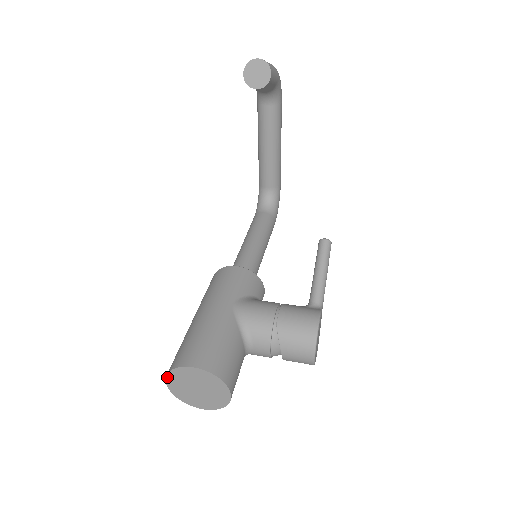
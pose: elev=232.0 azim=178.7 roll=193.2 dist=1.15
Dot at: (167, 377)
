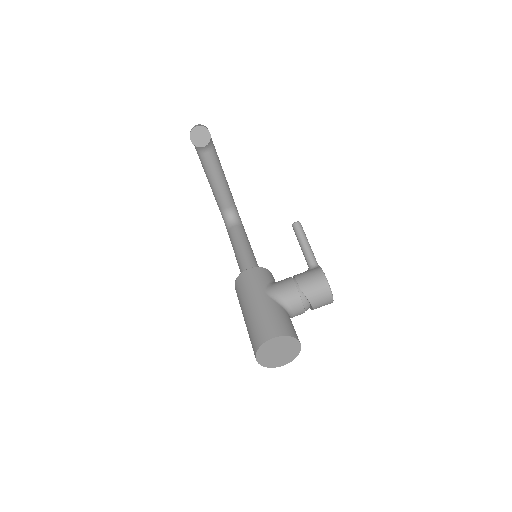
Dot at: (256, 356)
